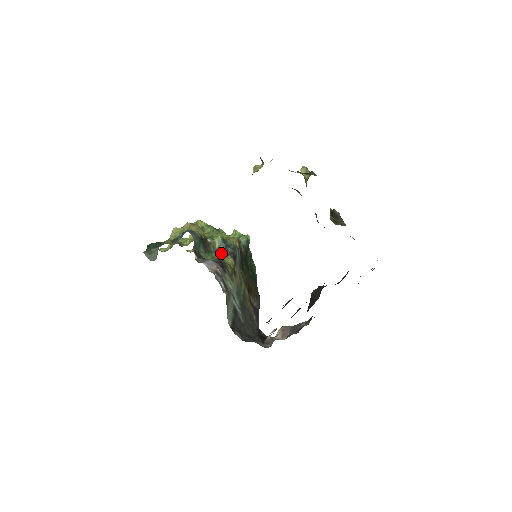
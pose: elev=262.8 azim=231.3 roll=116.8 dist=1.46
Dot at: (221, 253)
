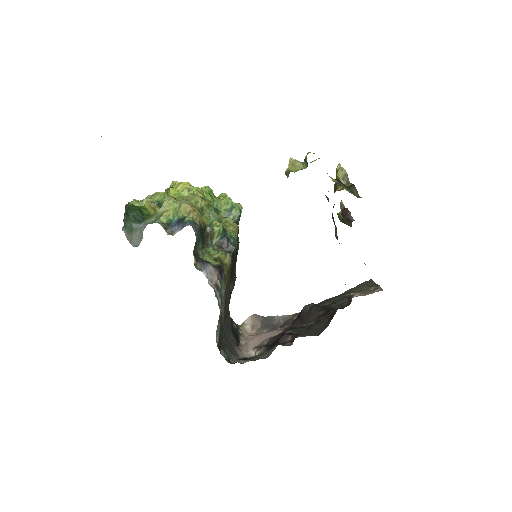
Dot at: (218, 247)
